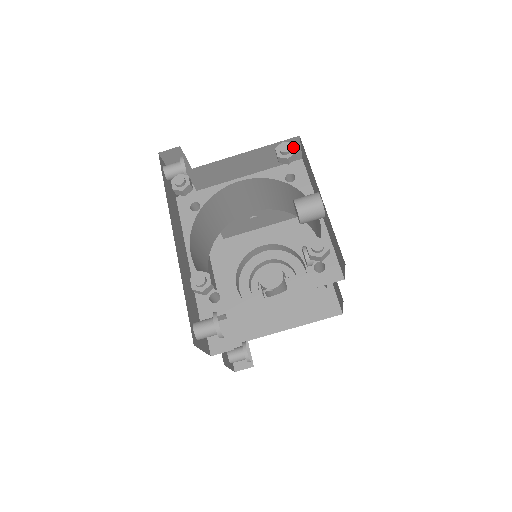
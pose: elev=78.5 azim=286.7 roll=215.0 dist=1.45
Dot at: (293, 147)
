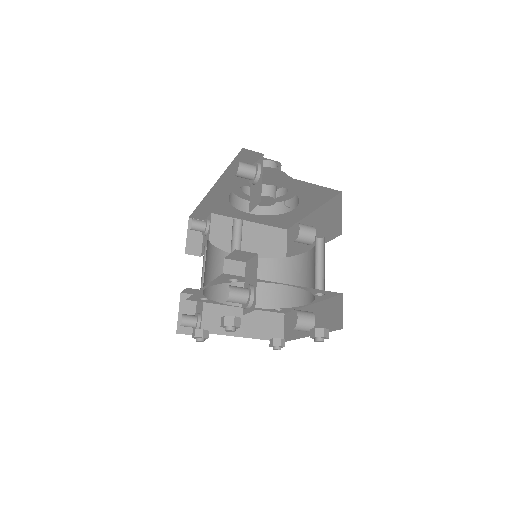
Dot at: occluded
